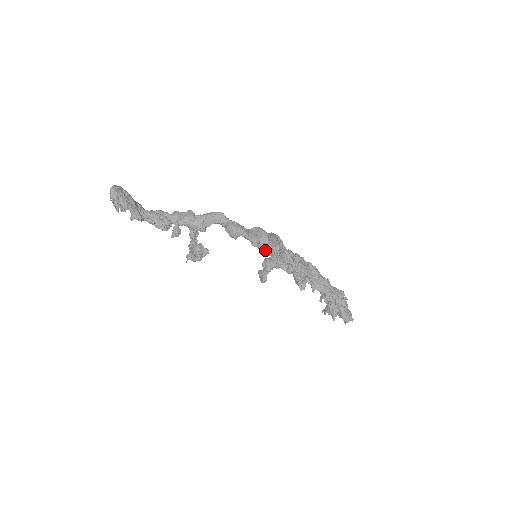
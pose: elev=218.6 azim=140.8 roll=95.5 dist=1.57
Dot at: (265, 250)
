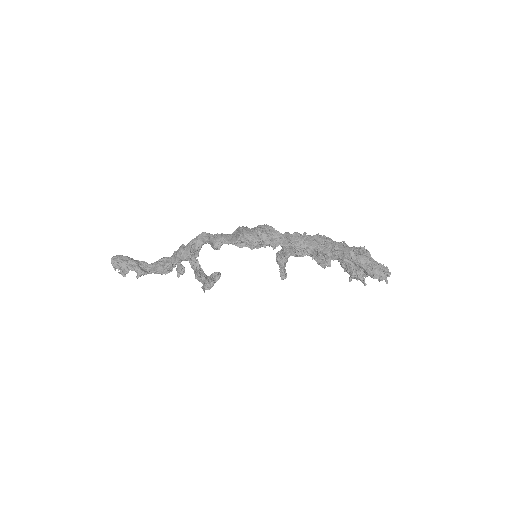
Dot at: occluded
